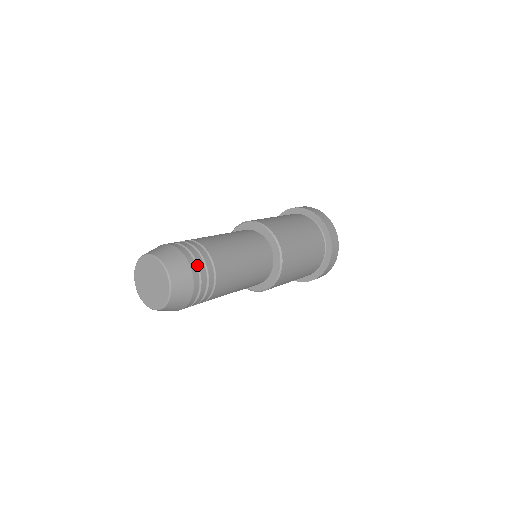
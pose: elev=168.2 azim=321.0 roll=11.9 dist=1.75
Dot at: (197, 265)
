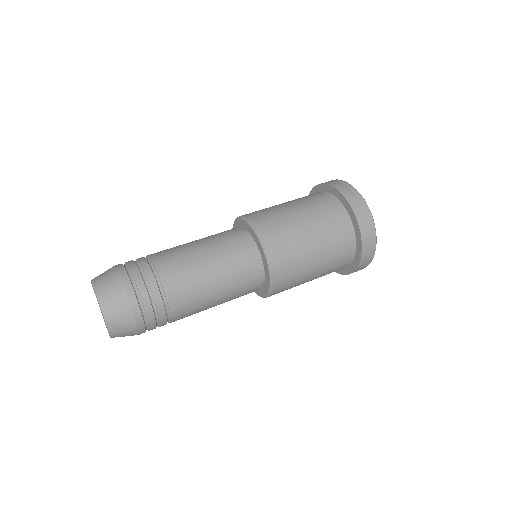
Dot at: (148, 325)
